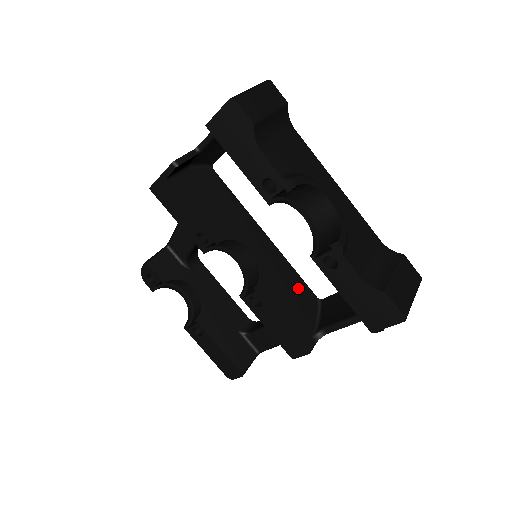
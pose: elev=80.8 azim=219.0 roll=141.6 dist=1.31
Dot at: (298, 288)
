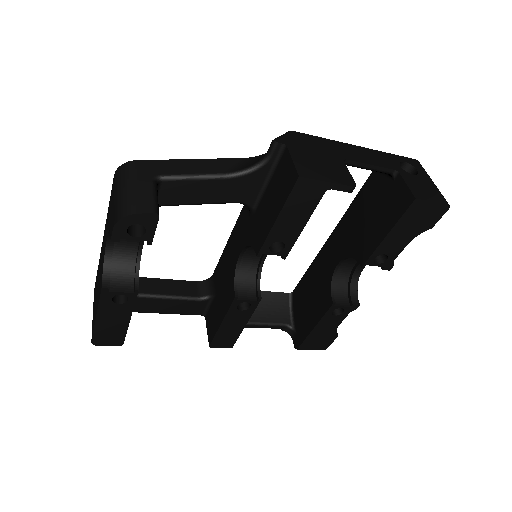
Dot at: occluded
